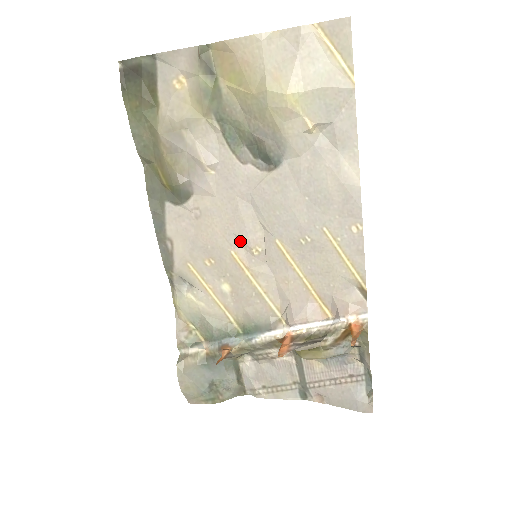
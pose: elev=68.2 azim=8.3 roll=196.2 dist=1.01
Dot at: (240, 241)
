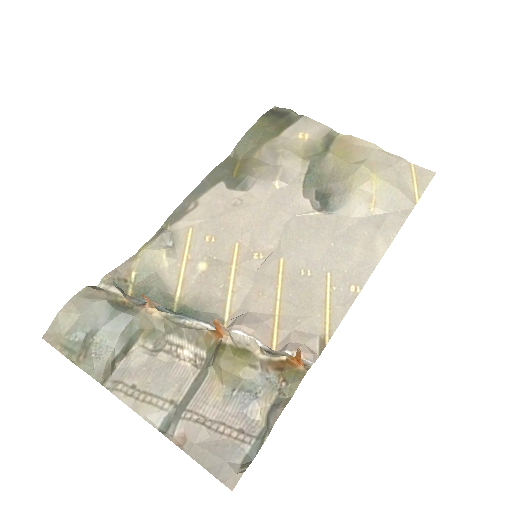
Dot at: (251, 241)
